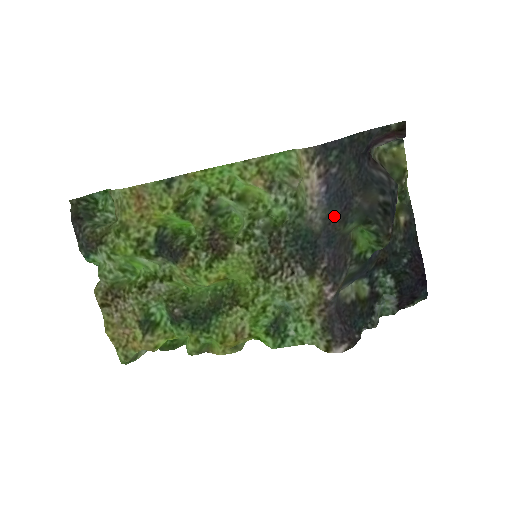
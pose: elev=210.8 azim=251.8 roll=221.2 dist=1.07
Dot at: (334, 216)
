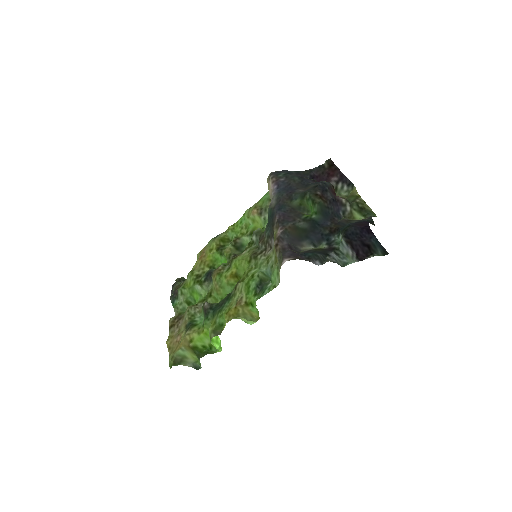
Dot at: (282, 197)
